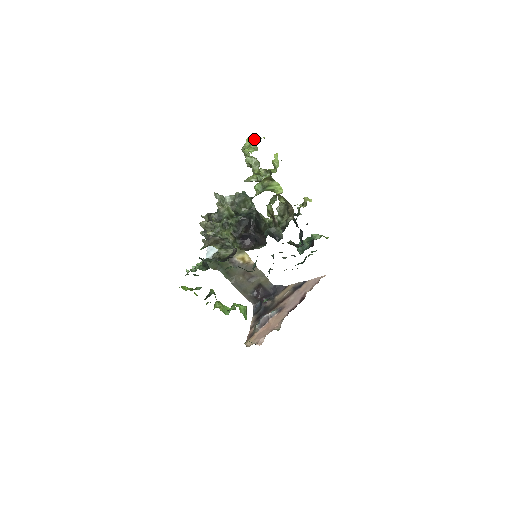
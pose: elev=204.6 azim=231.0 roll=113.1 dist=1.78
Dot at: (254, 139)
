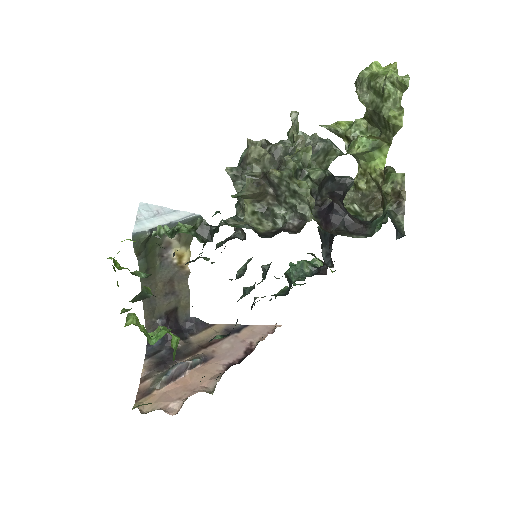
Dot at: (396, 66)
